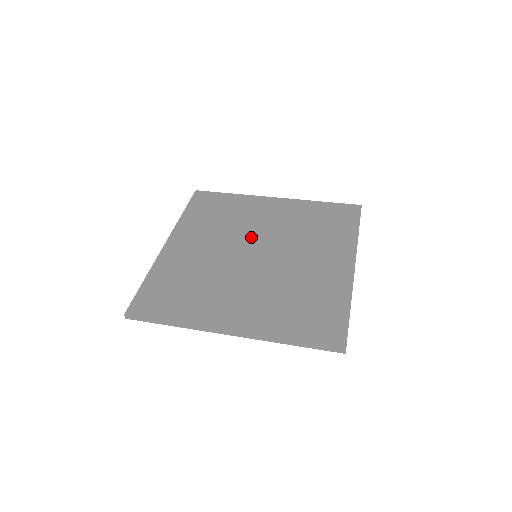
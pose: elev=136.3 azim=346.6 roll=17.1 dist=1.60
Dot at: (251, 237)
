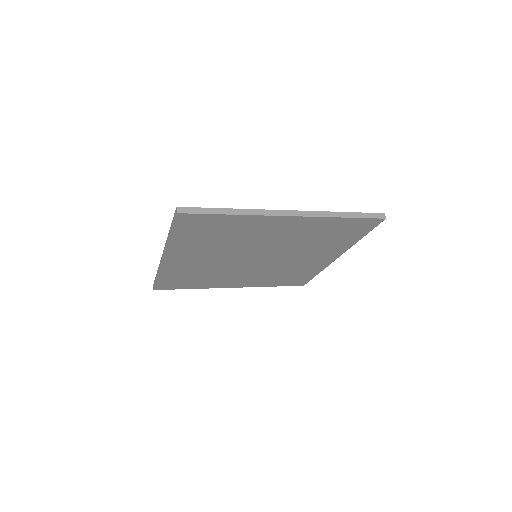
Dot at: occluded
